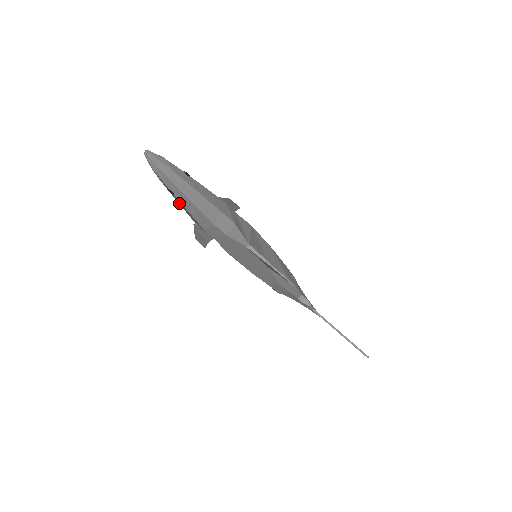
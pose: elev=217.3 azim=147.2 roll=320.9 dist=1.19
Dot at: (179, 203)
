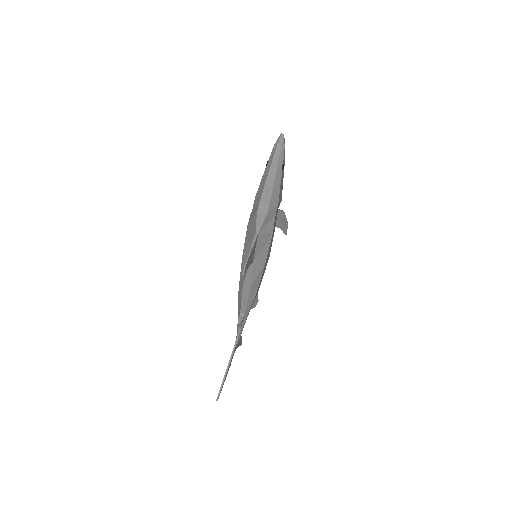
Dot at: occluded
